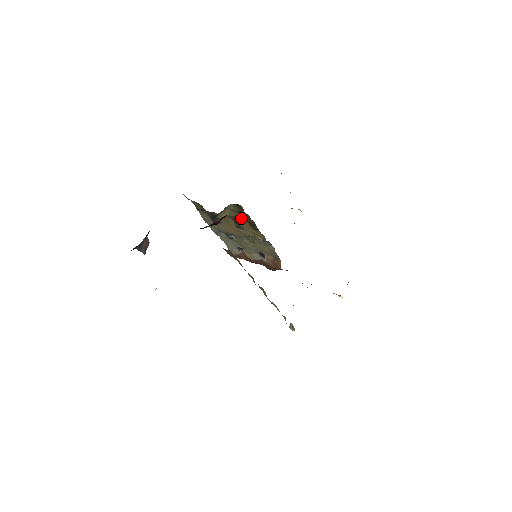
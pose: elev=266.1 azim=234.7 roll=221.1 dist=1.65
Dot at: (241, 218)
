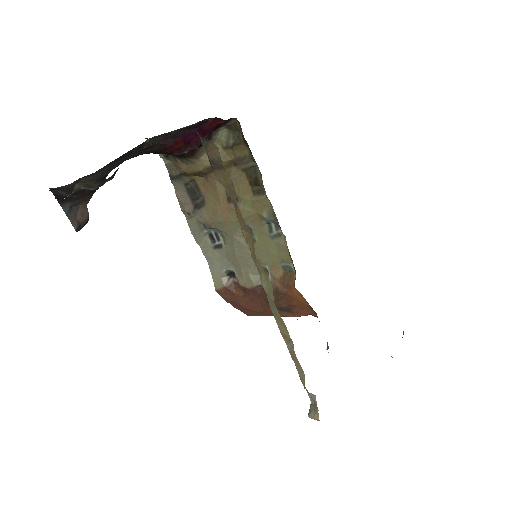
Dot at: (237, 168)
